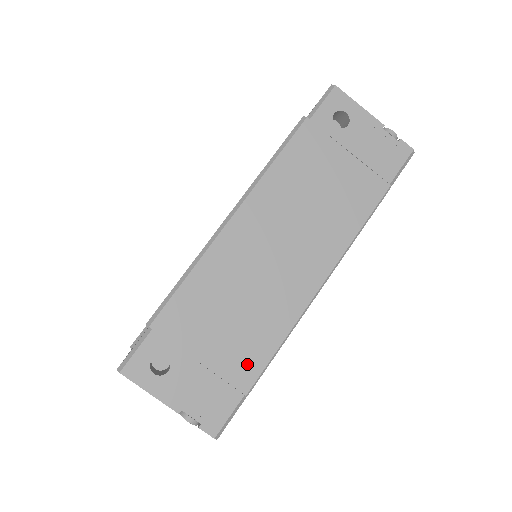
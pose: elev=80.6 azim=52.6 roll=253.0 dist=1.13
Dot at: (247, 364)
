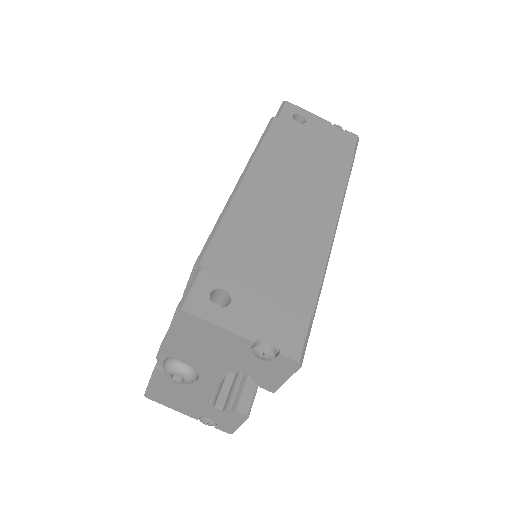
Dot at: (302, 289)
